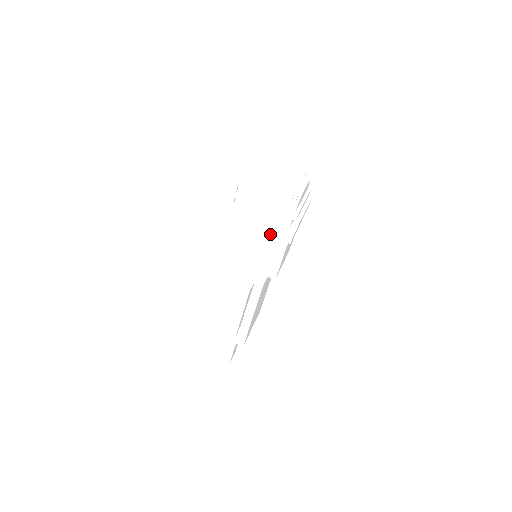
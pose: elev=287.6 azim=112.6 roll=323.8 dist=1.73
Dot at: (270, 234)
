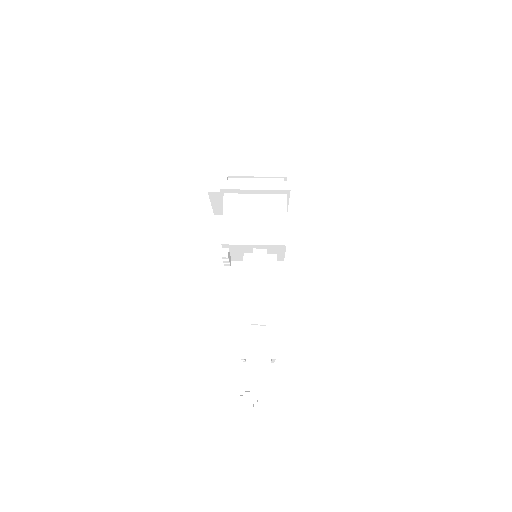
Dot at: (269, 188)
